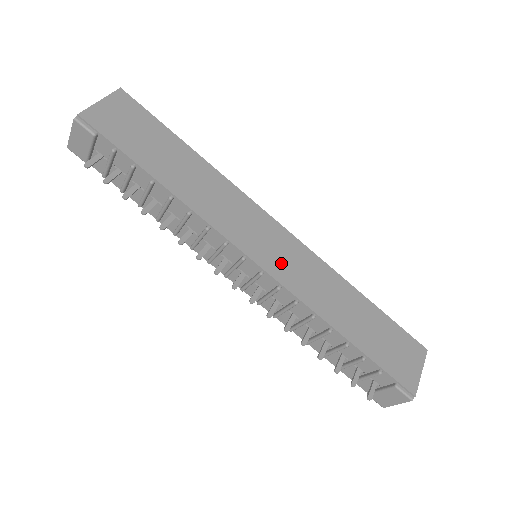
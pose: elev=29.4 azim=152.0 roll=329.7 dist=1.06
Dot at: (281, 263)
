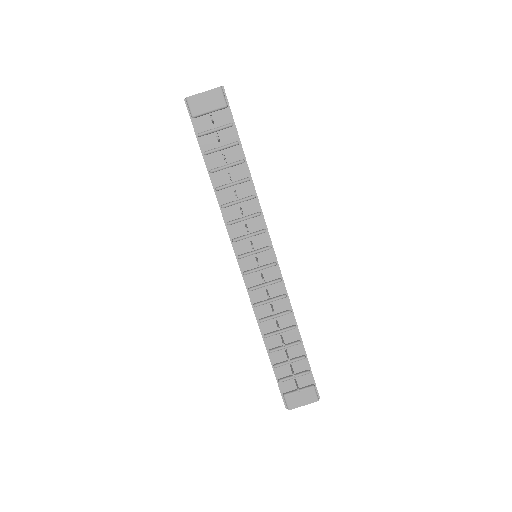
Dot at: occluded
